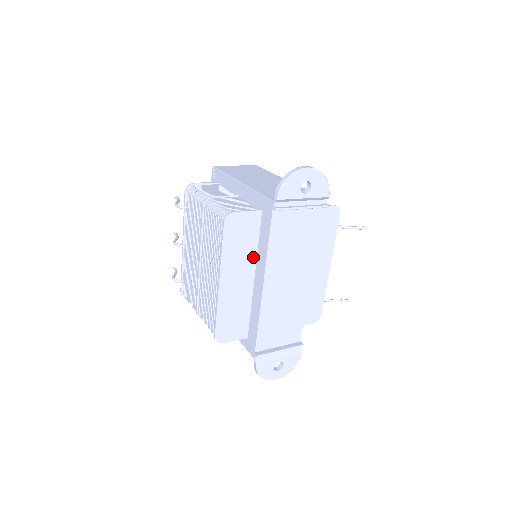
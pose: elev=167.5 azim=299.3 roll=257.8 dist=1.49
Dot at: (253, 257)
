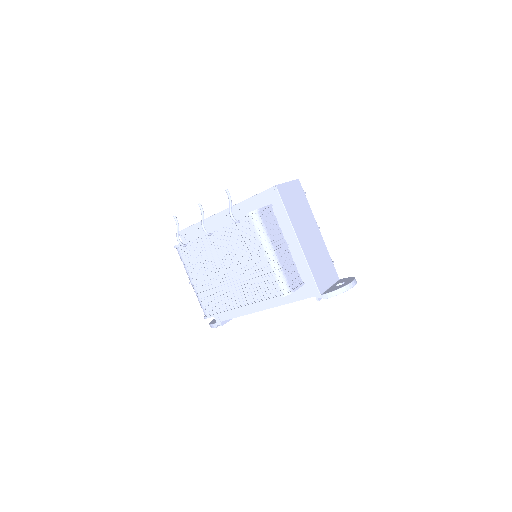
Dot at: occluded
